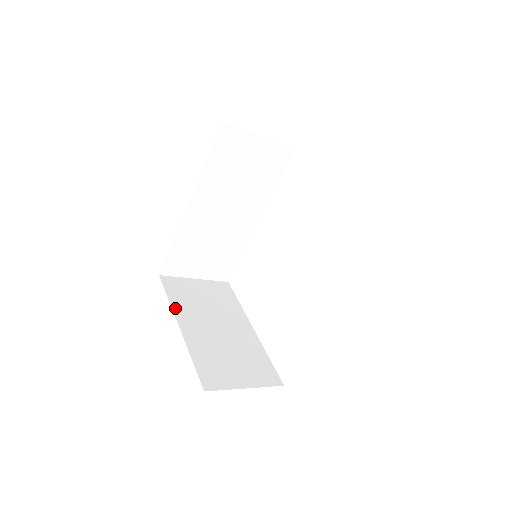
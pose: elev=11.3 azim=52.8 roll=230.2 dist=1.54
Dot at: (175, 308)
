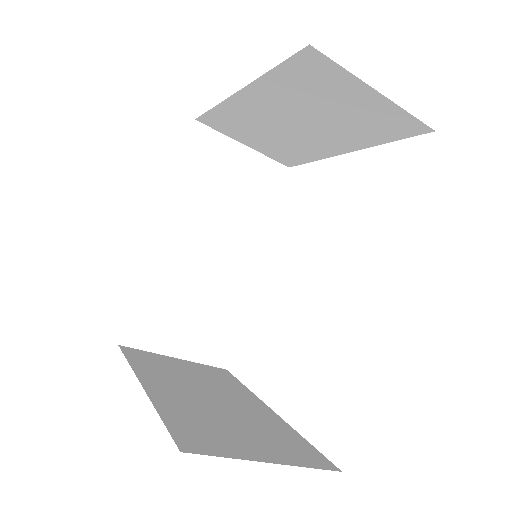
Dot at: (138, 370)
